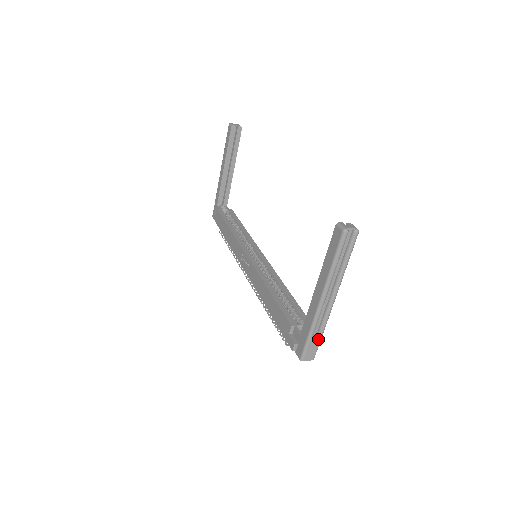
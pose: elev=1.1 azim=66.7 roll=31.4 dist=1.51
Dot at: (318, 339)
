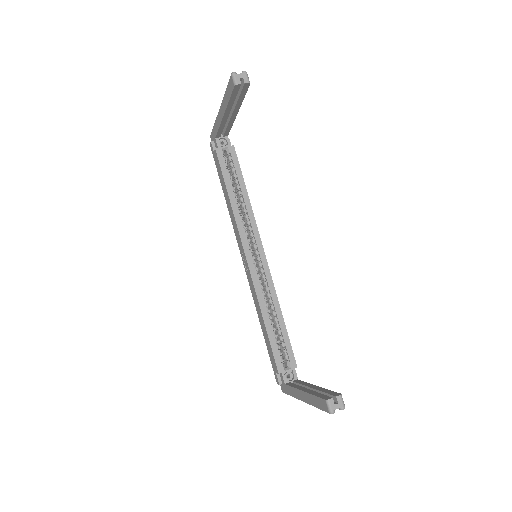
Dot at: occluded
